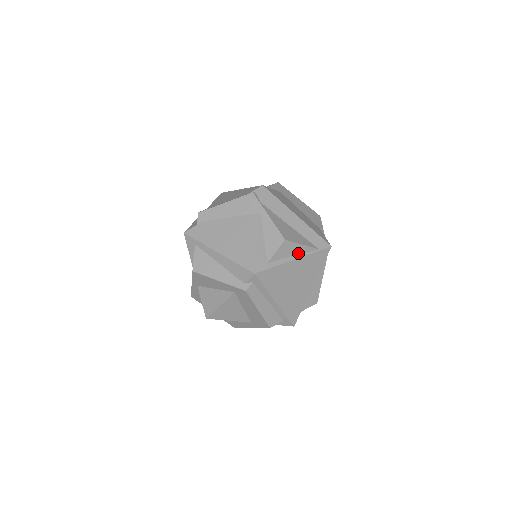
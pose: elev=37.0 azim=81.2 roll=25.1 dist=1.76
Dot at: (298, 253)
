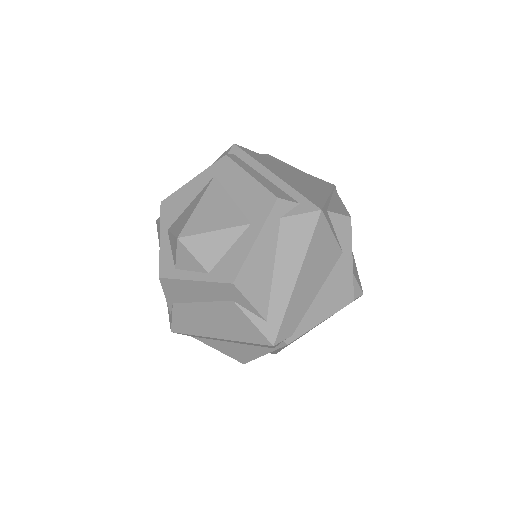
Dot at: occluded
